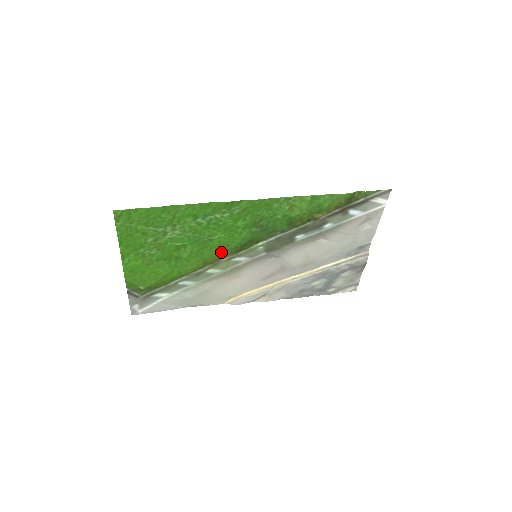
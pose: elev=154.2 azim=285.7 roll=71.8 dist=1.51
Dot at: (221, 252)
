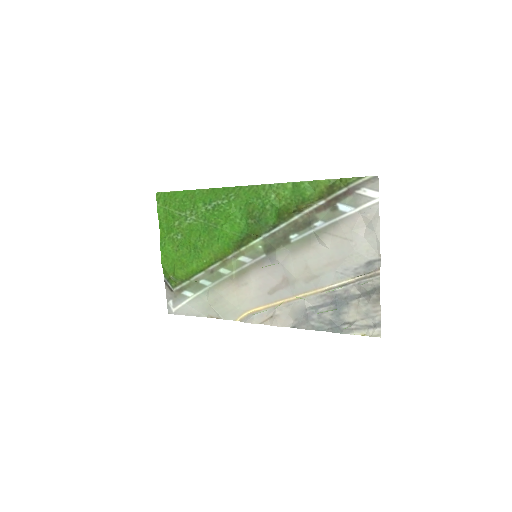
Dot at: (227, 246)
